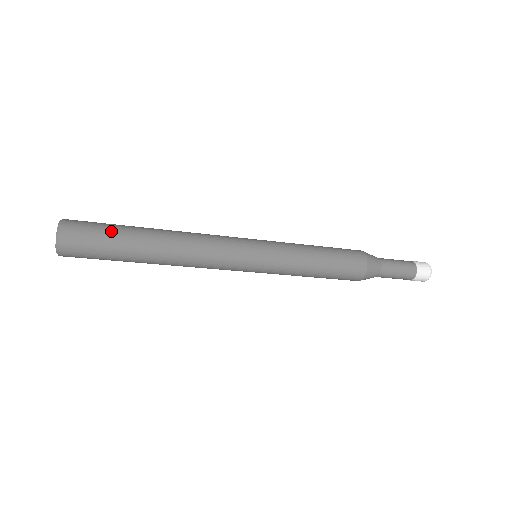
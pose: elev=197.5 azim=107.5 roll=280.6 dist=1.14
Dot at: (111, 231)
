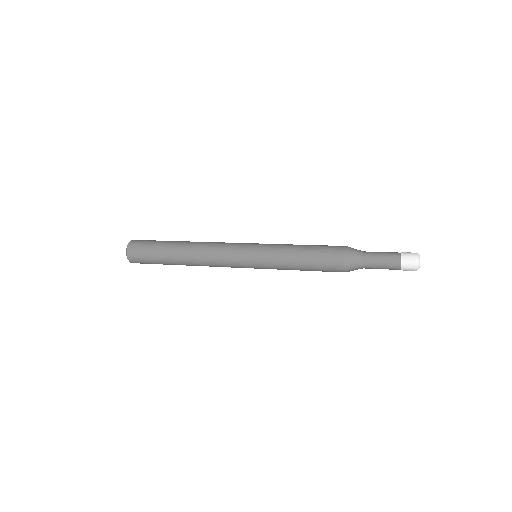
Dot at: (154, 253)
